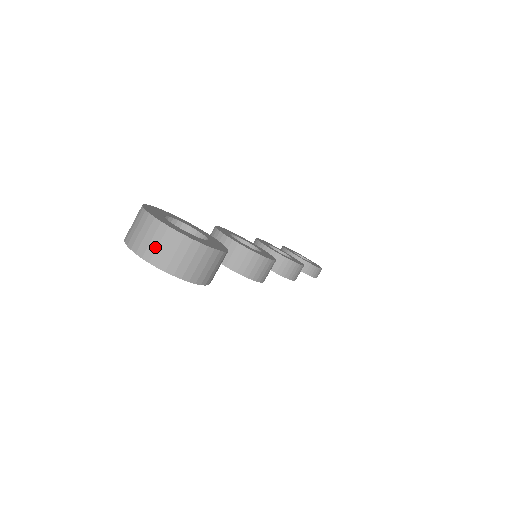
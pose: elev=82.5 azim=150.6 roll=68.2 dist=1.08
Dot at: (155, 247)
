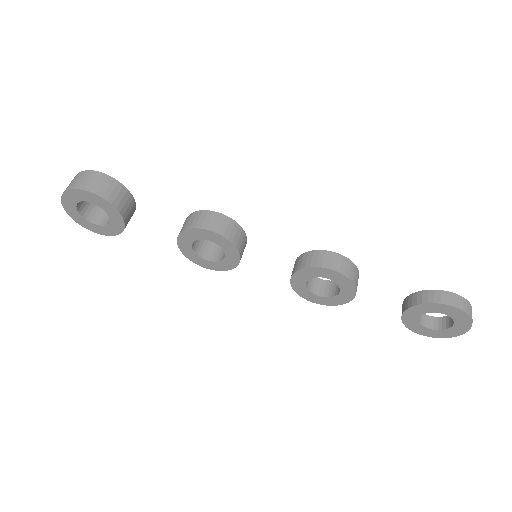
Dot at: occluded
